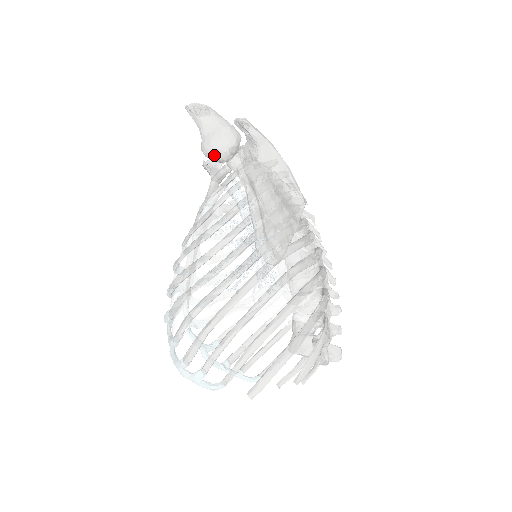
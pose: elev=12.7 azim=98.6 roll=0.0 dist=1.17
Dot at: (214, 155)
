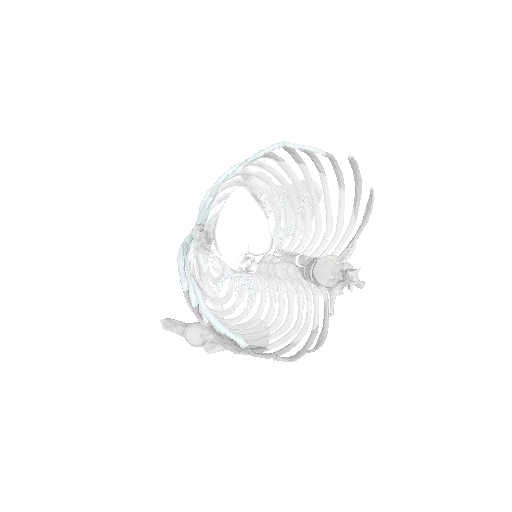
Dot at: occluded
